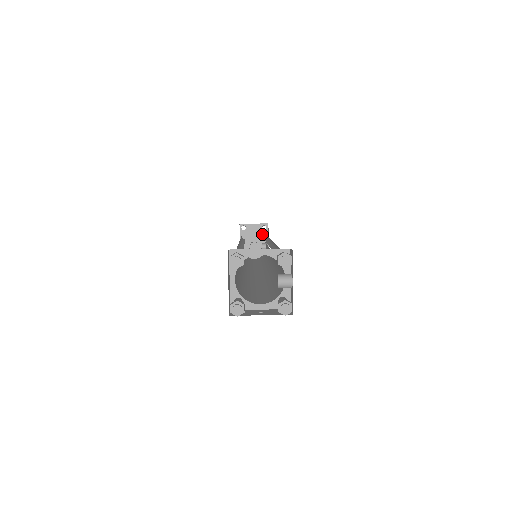
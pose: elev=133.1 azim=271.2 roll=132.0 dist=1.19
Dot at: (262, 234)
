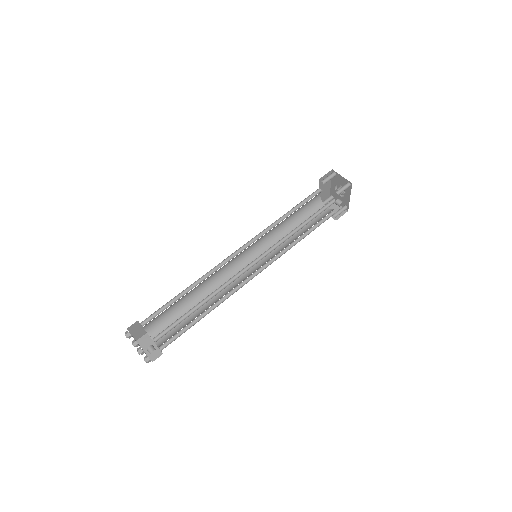
Dot at: occluded
